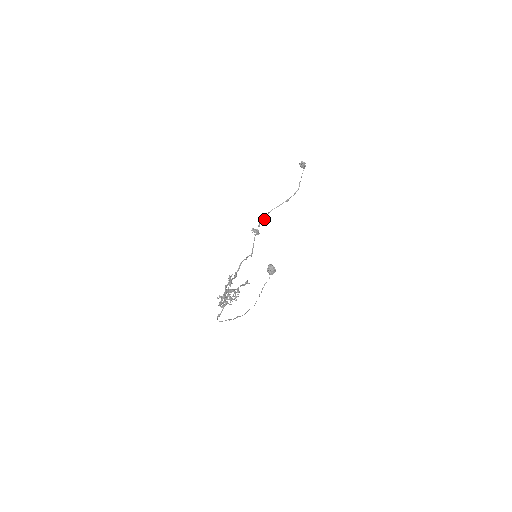
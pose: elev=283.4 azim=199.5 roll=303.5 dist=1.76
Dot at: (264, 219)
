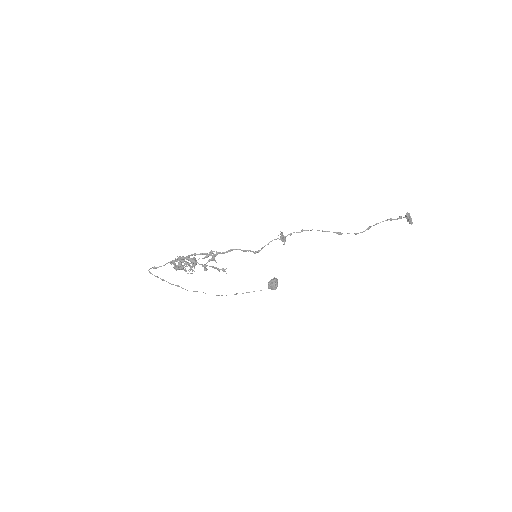
Dot at: (300, 232)
